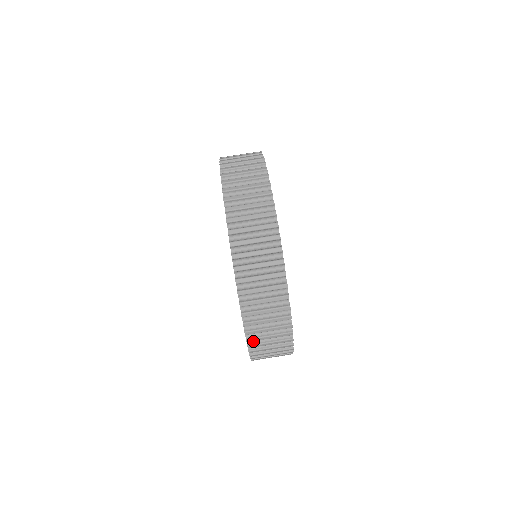
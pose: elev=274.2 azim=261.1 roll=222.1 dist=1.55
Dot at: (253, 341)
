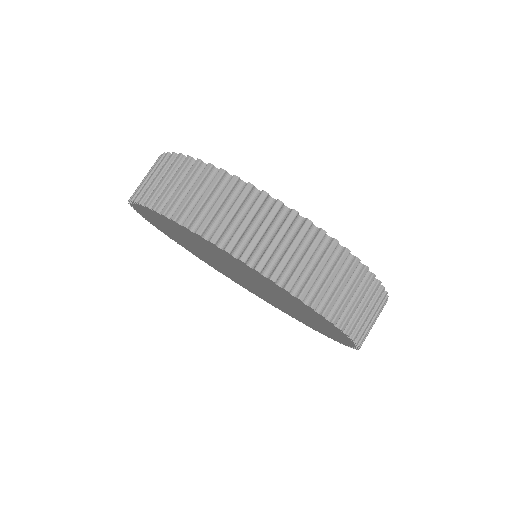
Dot at: occluded
